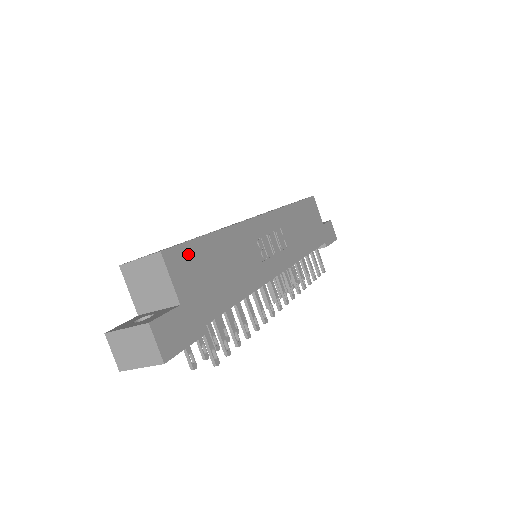
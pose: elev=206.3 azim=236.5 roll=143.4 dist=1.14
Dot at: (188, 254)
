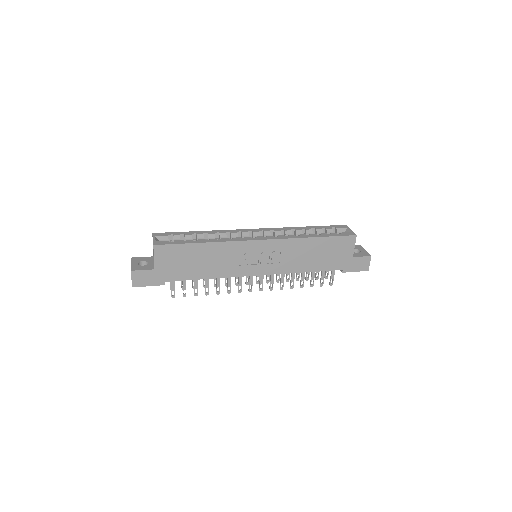
Dot at: (173, 250)
